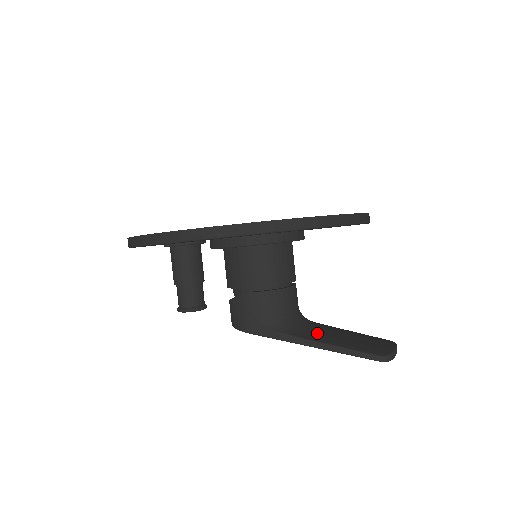
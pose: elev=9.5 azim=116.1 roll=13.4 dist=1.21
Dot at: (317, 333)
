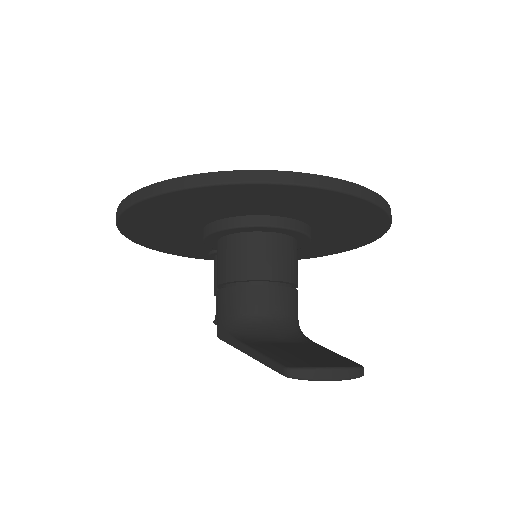
Dot at: (270, 342)
